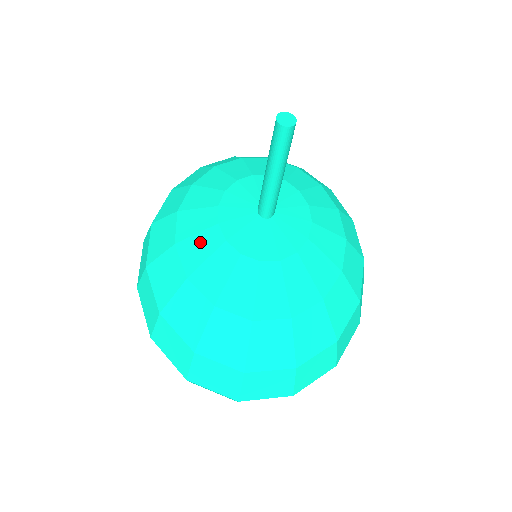
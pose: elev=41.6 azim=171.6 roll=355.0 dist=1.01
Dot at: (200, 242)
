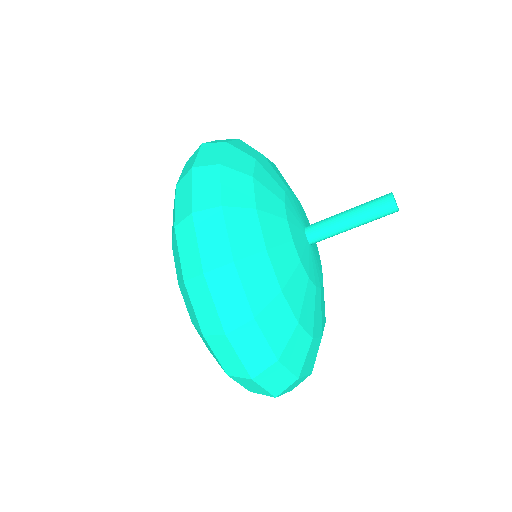
Dot at: (284, 256)
